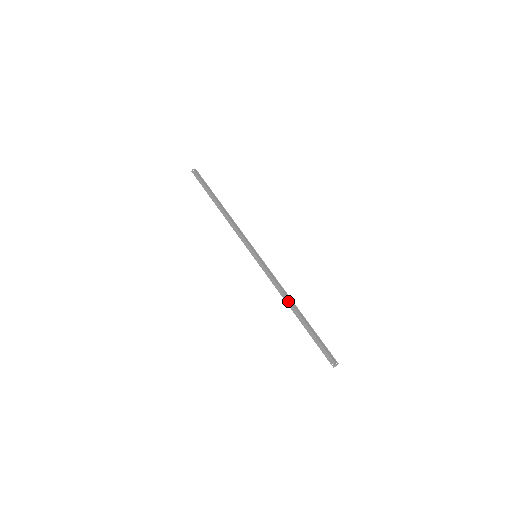
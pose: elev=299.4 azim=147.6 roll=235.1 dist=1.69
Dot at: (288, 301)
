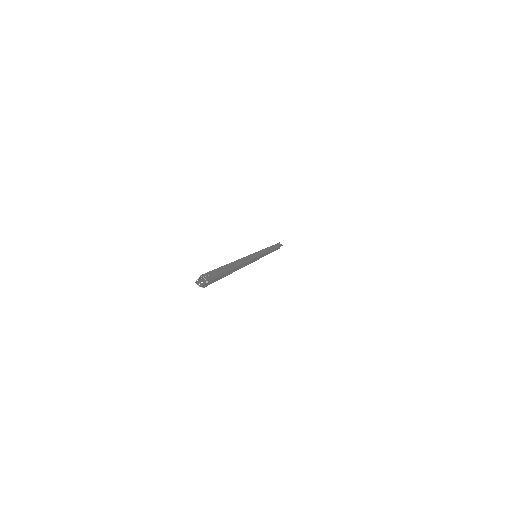
Dot at: occluded
